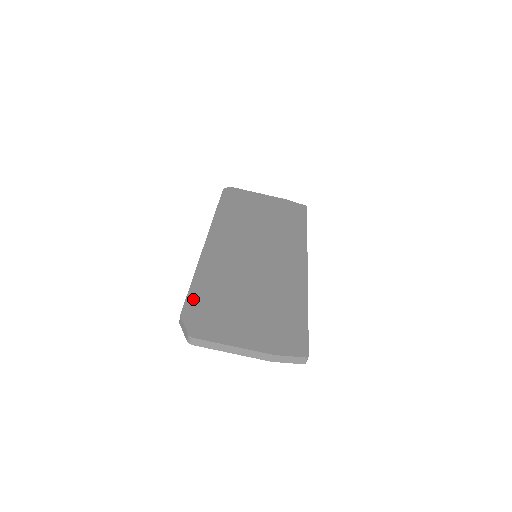
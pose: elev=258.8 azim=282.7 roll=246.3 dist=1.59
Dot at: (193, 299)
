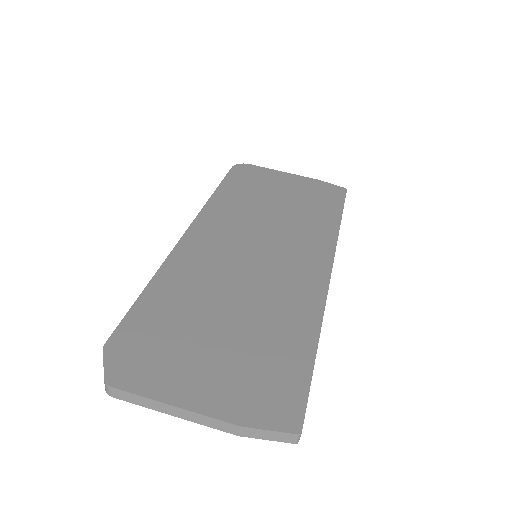
Dot at: (134, 319)
